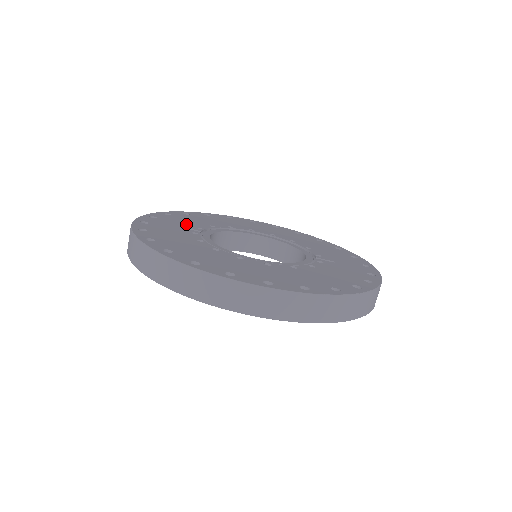
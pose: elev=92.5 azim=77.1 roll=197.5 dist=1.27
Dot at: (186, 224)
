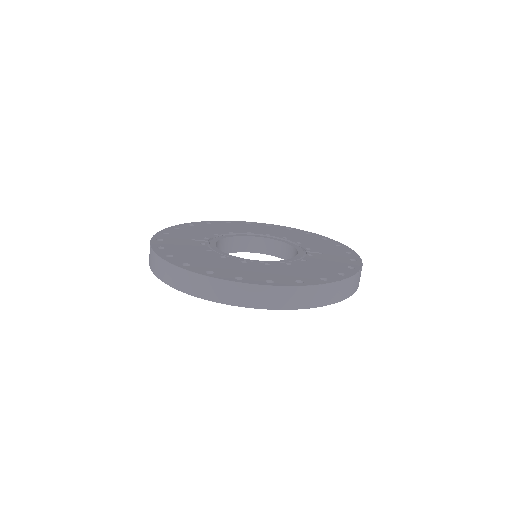
Dot at: (194, 236)
